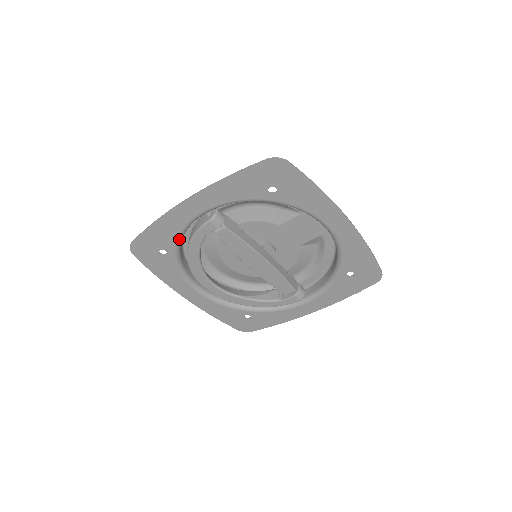
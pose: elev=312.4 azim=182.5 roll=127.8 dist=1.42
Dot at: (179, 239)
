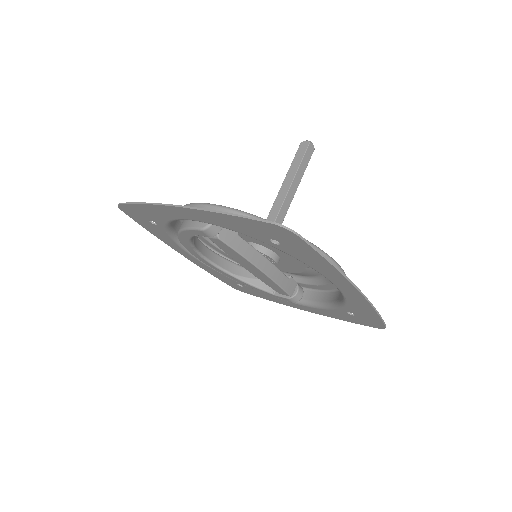
Dot at: (170, 222)
